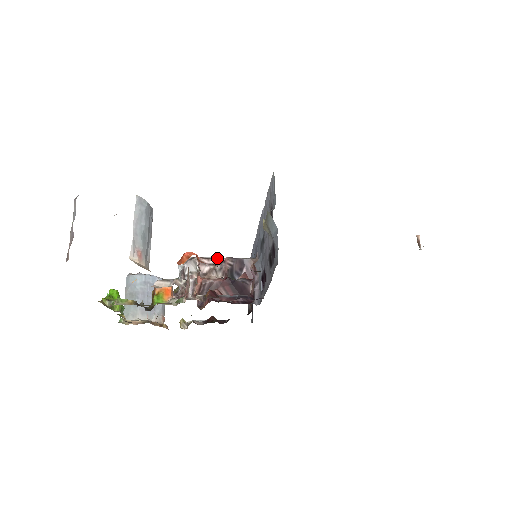
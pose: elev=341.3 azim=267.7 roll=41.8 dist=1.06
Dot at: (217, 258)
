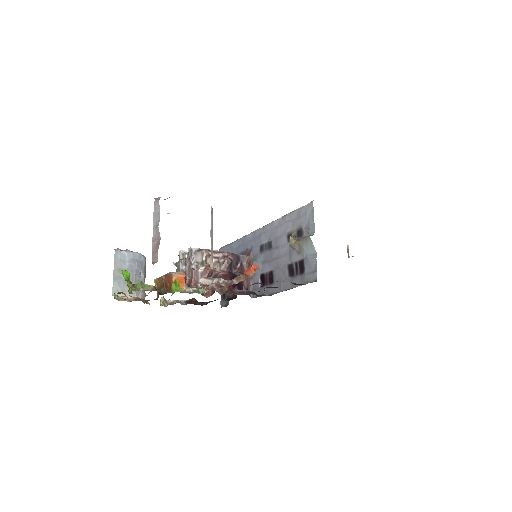
Dot at: (220, 252)
